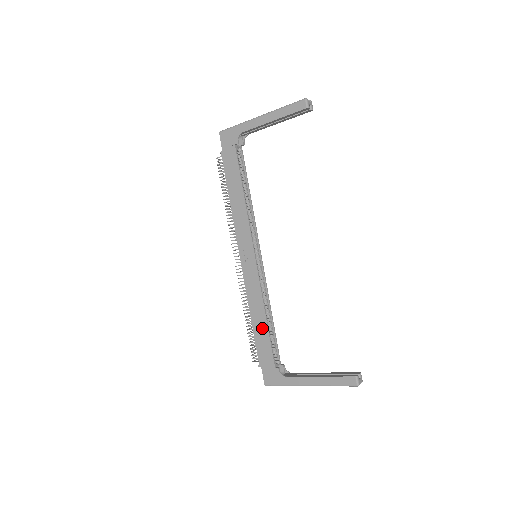
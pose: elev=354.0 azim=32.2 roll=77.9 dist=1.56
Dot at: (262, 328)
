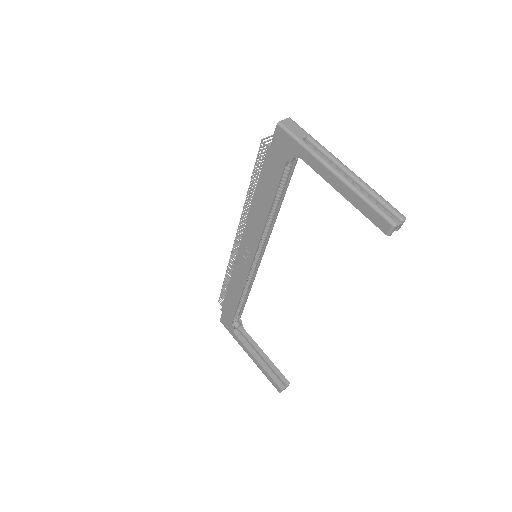
Dot at: (234, 300)
